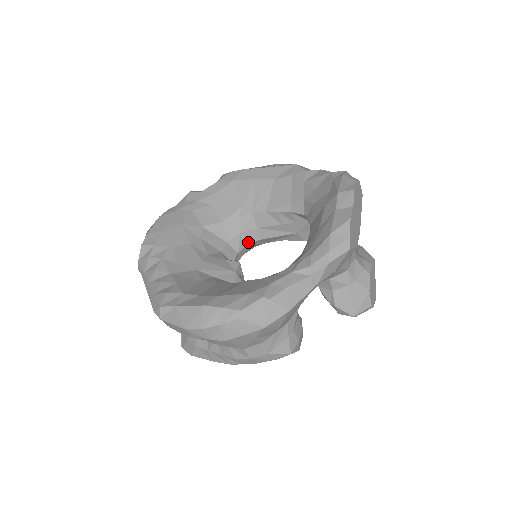
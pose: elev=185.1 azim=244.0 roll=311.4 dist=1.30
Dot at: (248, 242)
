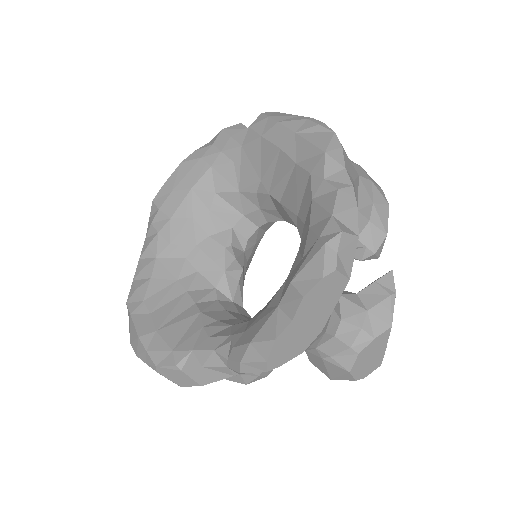
Dot at: (271, 219)
